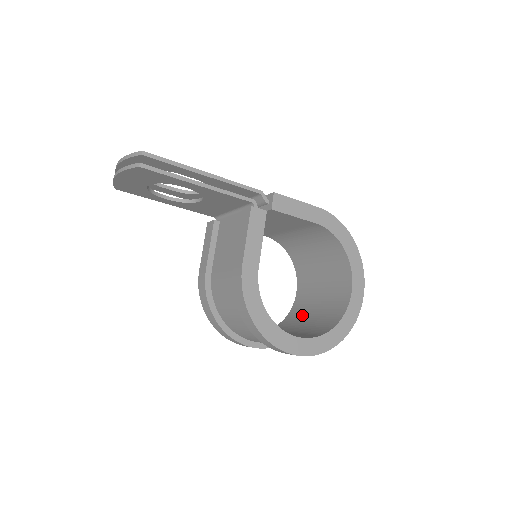
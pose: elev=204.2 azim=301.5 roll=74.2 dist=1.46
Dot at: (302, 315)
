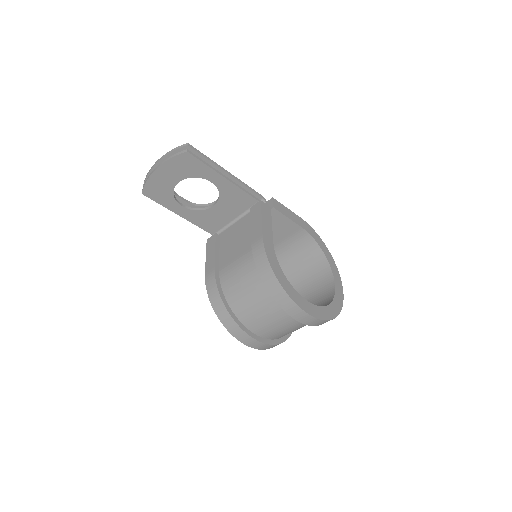
Dot at: occluded
